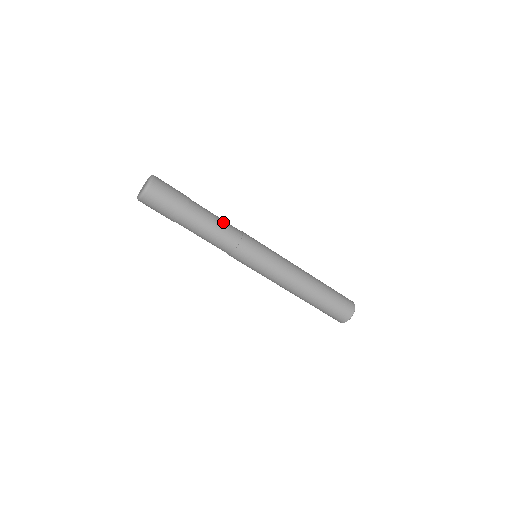
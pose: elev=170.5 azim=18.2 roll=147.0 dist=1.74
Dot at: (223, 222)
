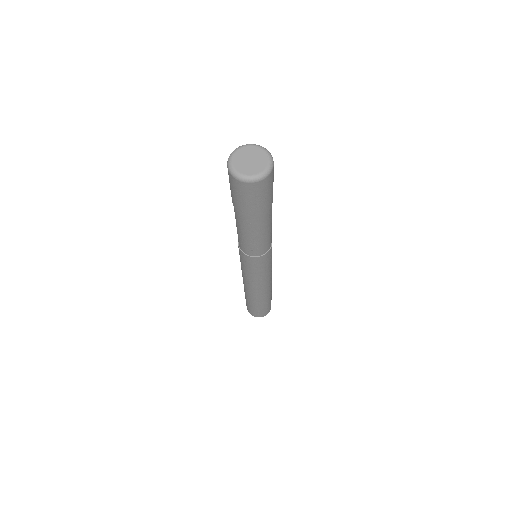
Dot at: occluded
